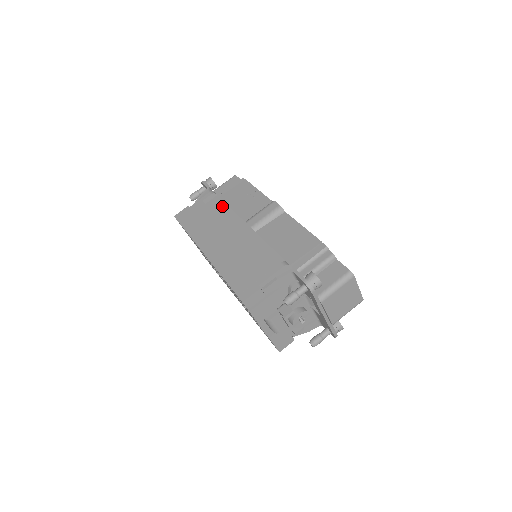
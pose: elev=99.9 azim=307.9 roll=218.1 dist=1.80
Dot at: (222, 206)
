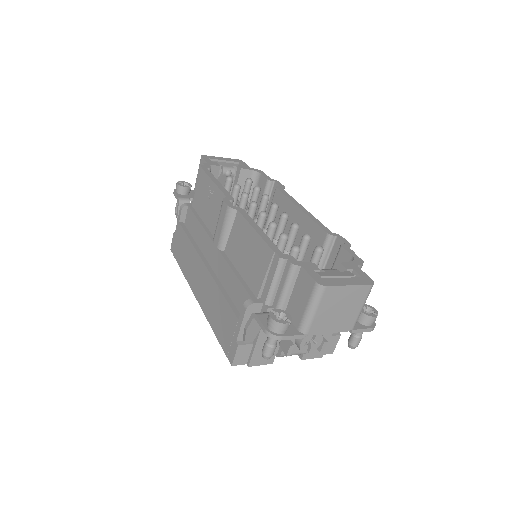
Dot at: (194, 222)
